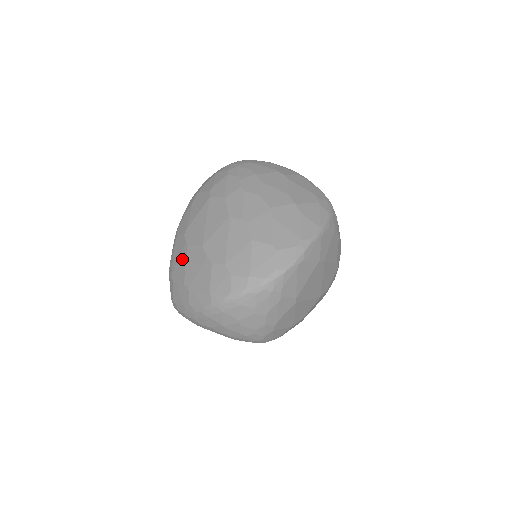
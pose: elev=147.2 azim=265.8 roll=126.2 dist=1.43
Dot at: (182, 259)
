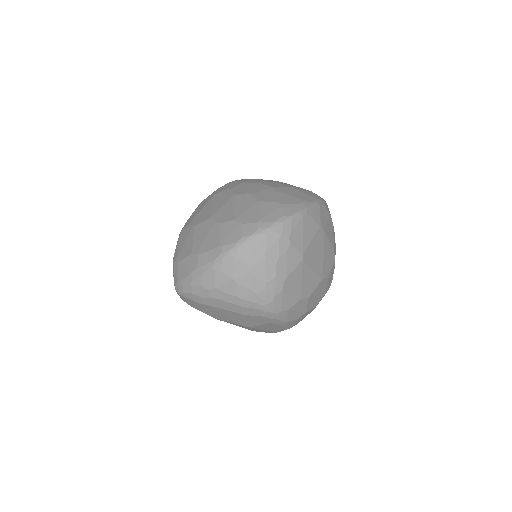
Dot at: (189, 239)
